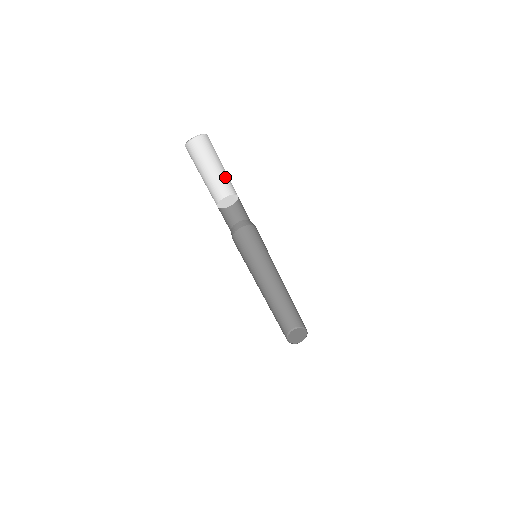
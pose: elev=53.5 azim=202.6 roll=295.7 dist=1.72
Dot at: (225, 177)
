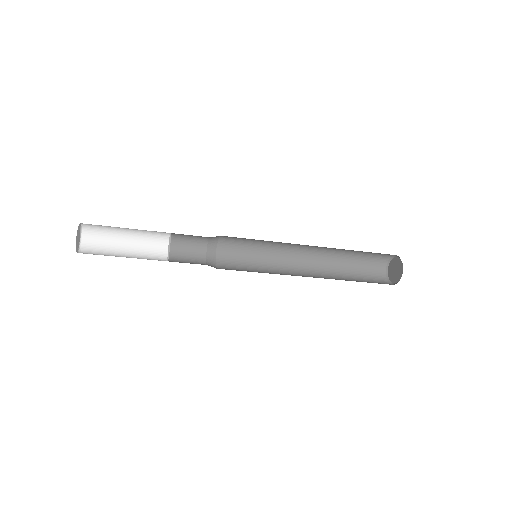
Dot at: occluded
